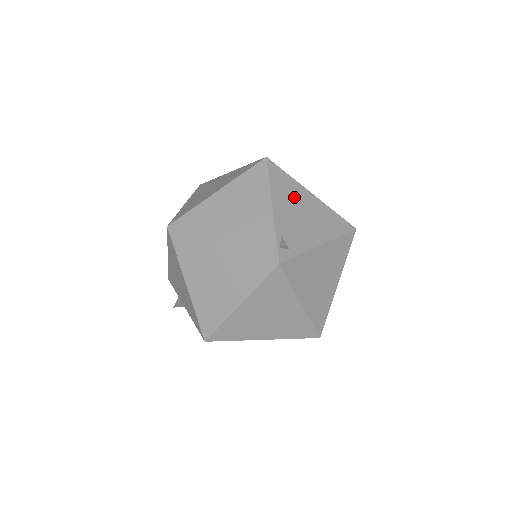
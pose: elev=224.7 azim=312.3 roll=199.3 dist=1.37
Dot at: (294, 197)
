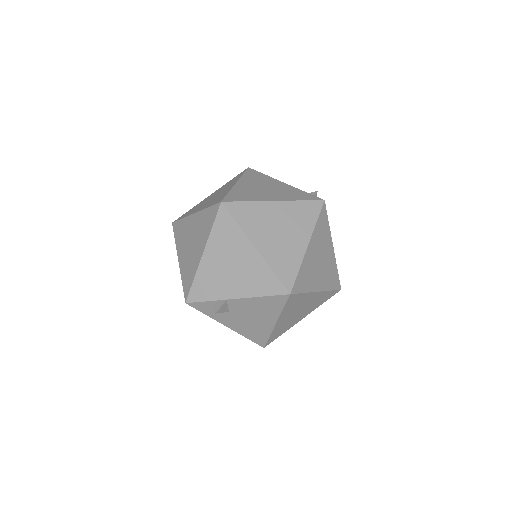
Dot at: occluded
